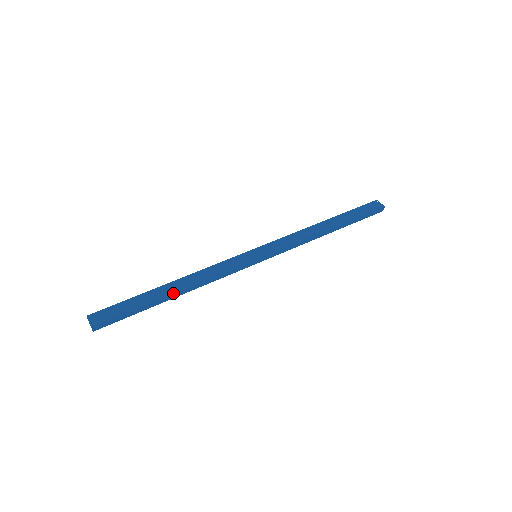
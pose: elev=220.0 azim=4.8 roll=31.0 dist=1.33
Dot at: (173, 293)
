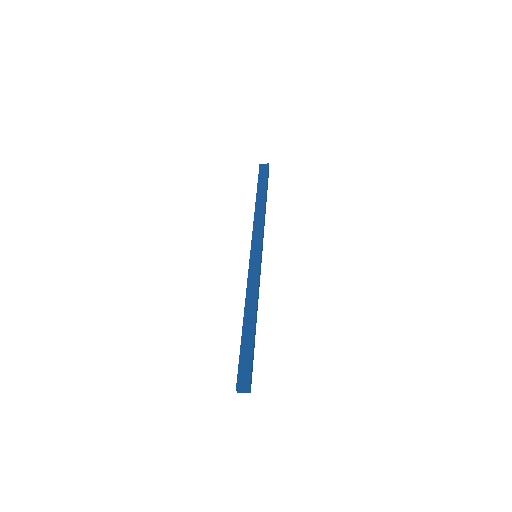
Dot at: (254, 321)
